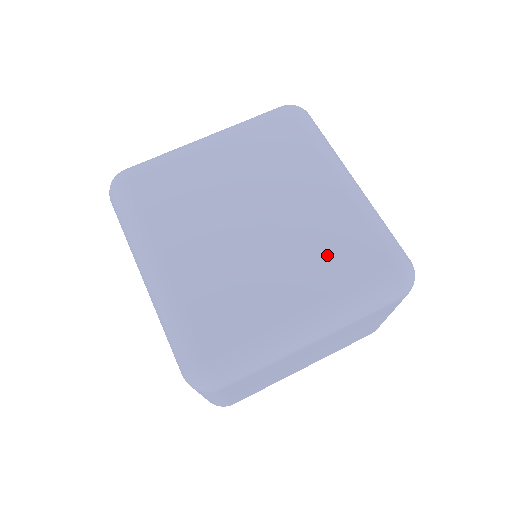
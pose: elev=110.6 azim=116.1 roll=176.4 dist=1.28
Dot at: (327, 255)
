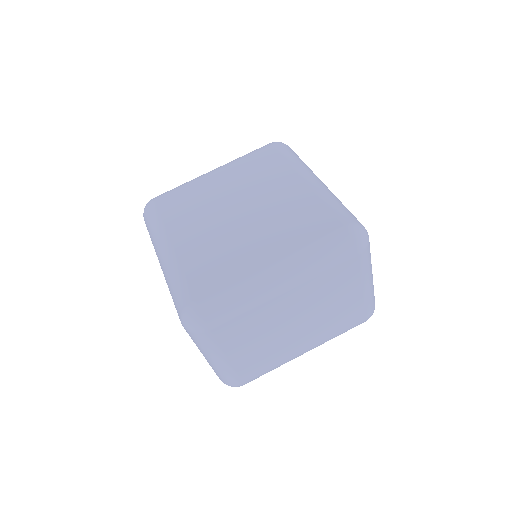
Dot at: (292, 226)
